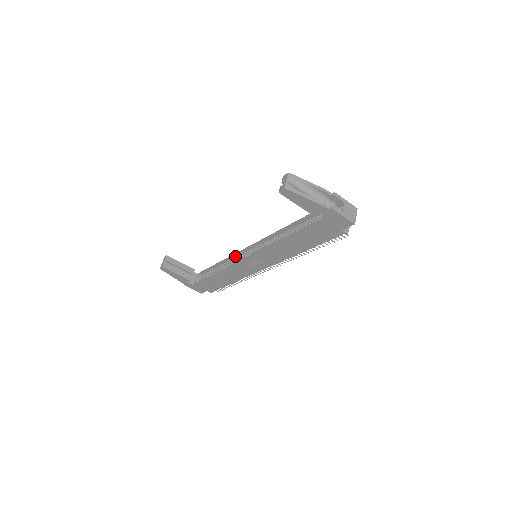
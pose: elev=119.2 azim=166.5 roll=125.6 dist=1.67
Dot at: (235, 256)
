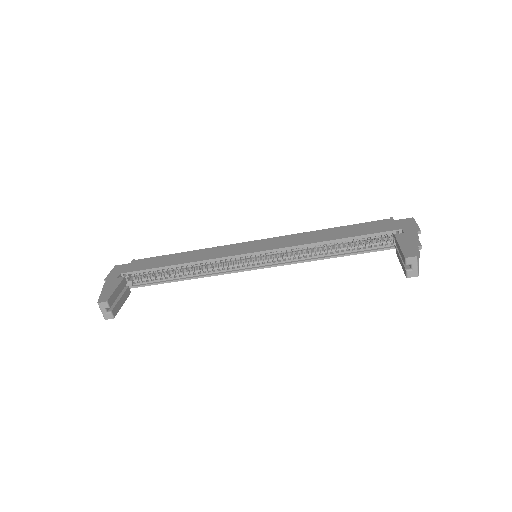
Dot at: (218, 260)
